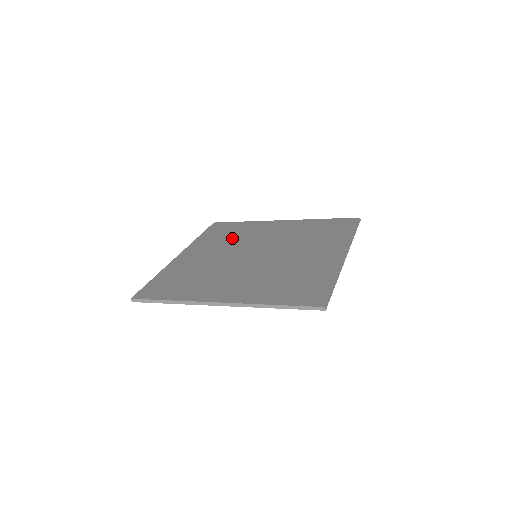
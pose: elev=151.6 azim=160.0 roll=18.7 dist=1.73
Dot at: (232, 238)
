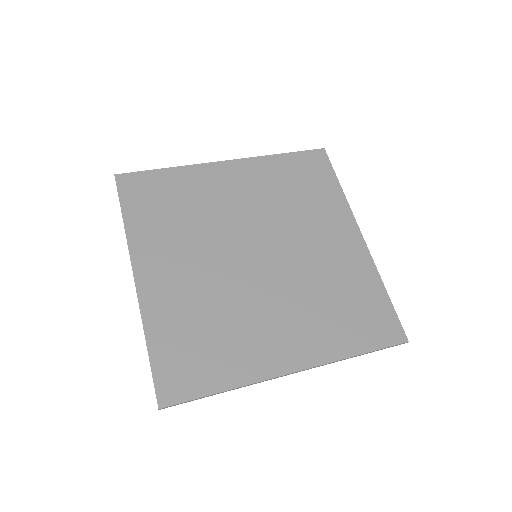
Dot at: (289, 199)
